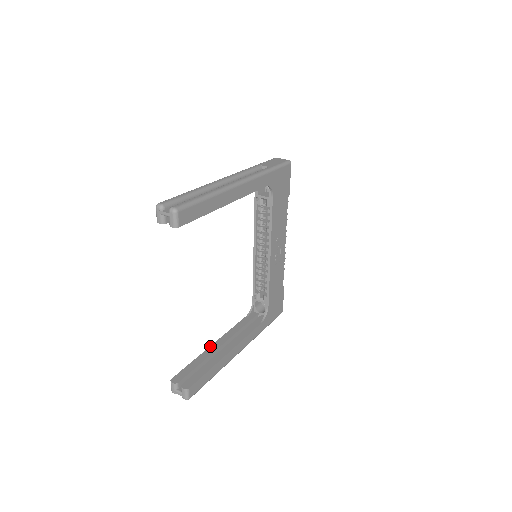
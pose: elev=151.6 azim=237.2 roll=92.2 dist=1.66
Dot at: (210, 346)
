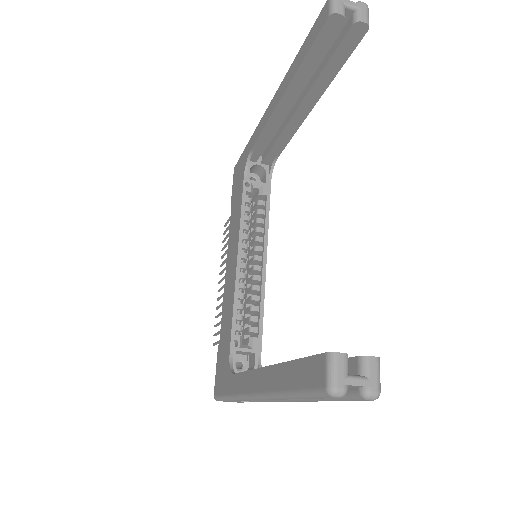
Dot at: occluded
